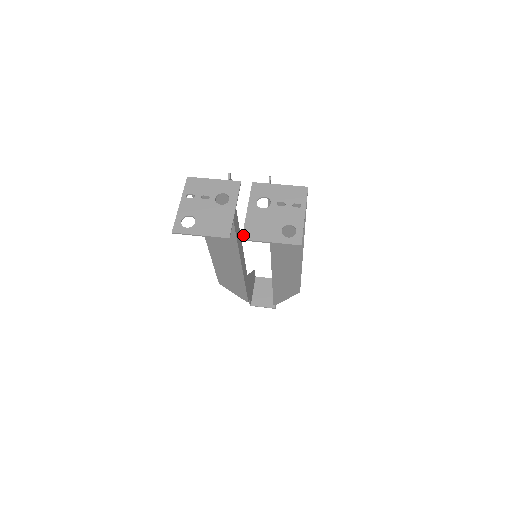
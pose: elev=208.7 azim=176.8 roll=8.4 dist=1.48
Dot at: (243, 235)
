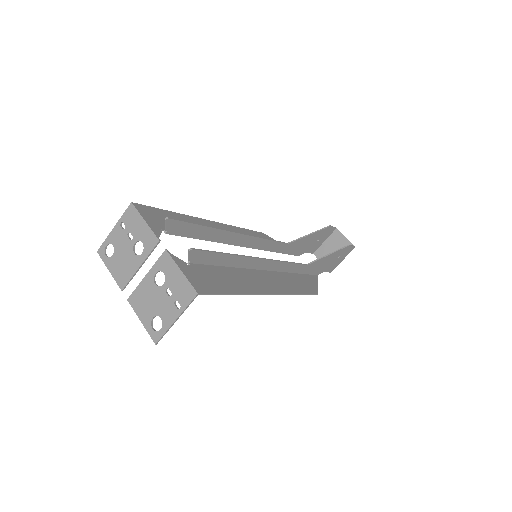
Dot at: (130, 297)
